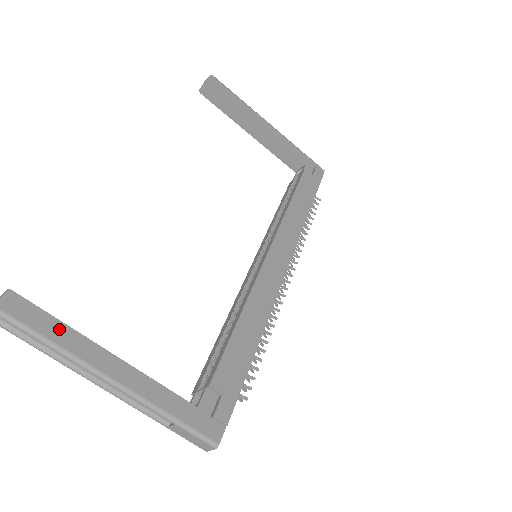
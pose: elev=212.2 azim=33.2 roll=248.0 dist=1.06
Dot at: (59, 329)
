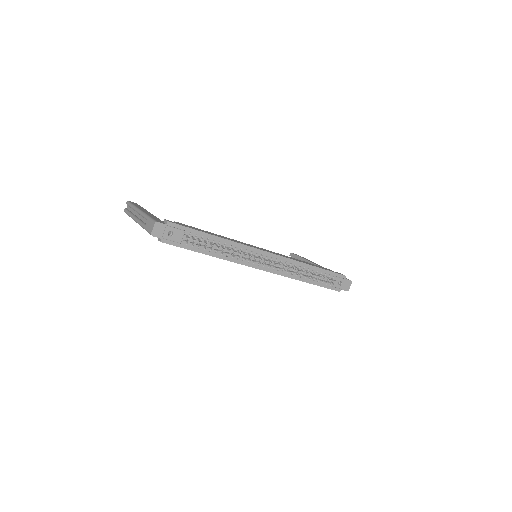
Dot at: (139, 206)
